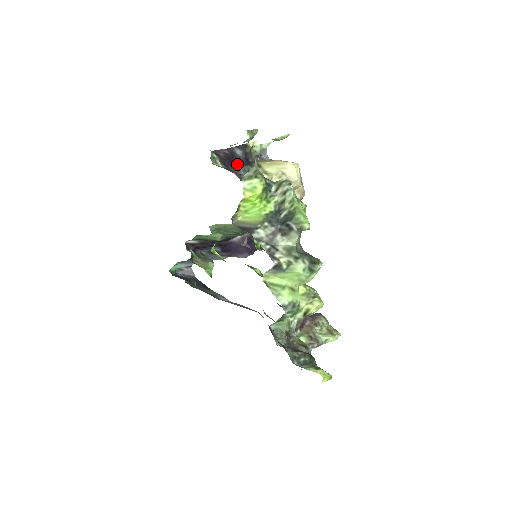
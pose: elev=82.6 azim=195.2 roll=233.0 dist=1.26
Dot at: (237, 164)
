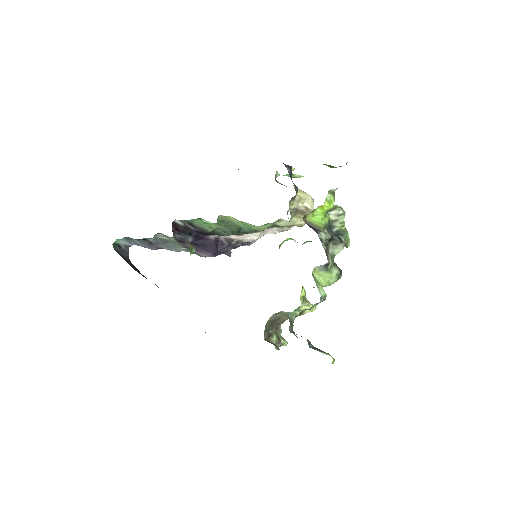
Dot at: occluded
